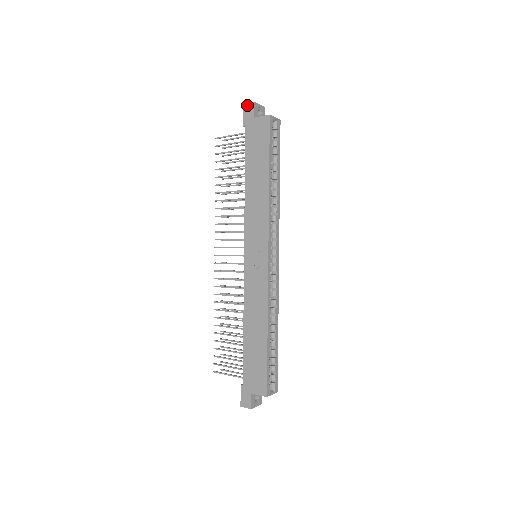
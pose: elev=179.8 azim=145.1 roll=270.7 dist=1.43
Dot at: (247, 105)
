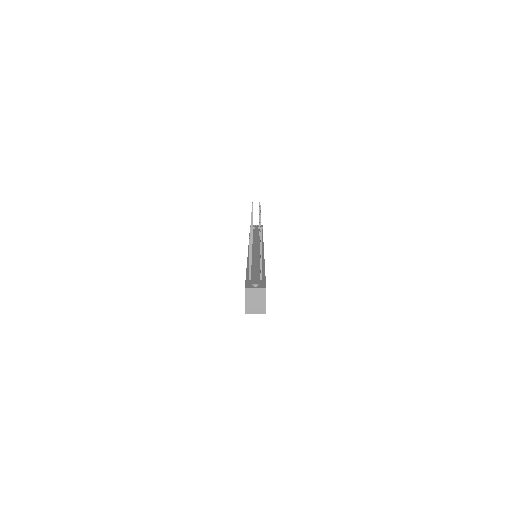
Dot at: occluded
